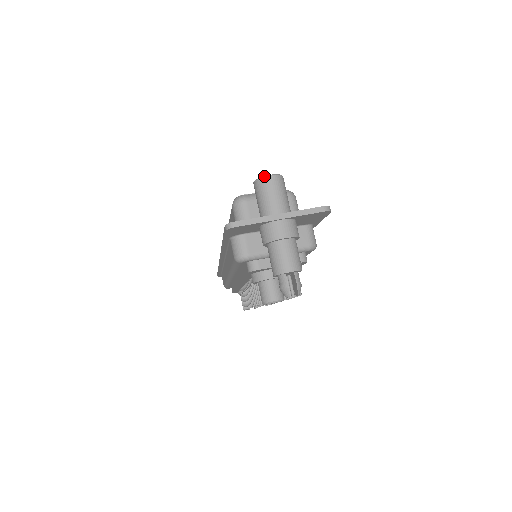
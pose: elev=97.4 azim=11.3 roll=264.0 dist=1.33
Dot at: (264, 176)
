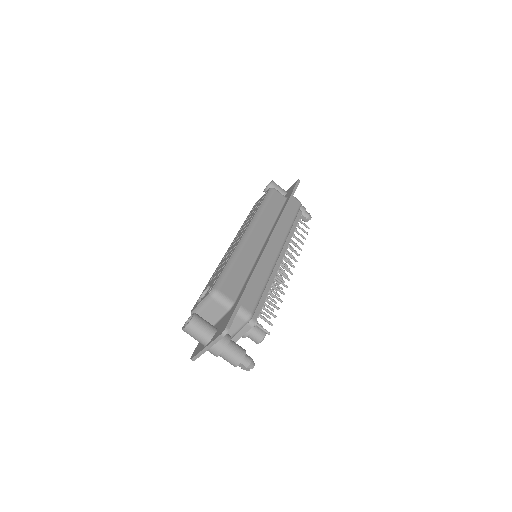
Dot at: occluded
